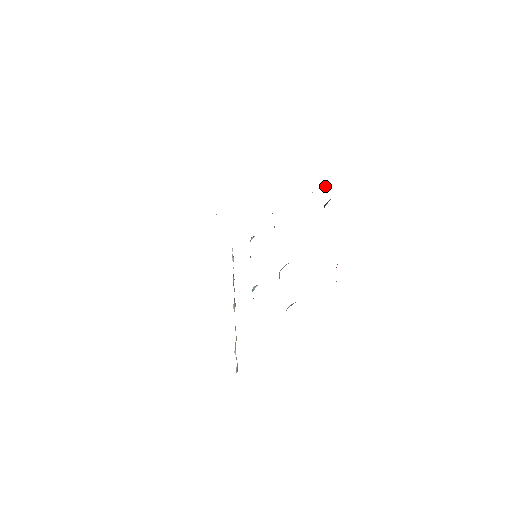
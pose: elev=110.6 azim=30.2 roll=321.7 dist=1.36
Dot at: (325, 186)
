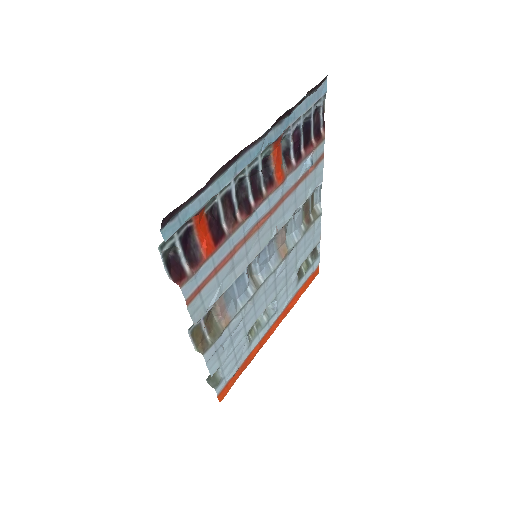
Dot at: (285, 143)
